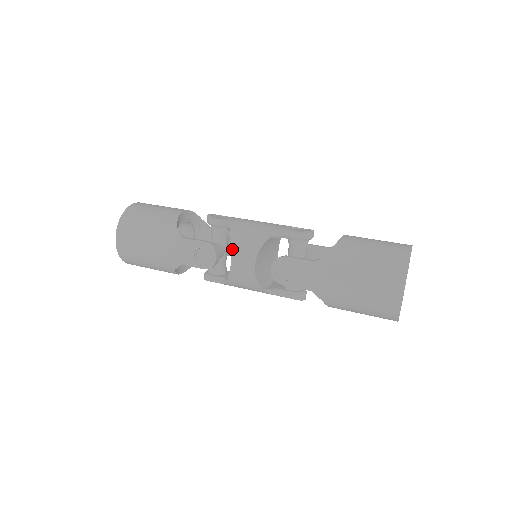
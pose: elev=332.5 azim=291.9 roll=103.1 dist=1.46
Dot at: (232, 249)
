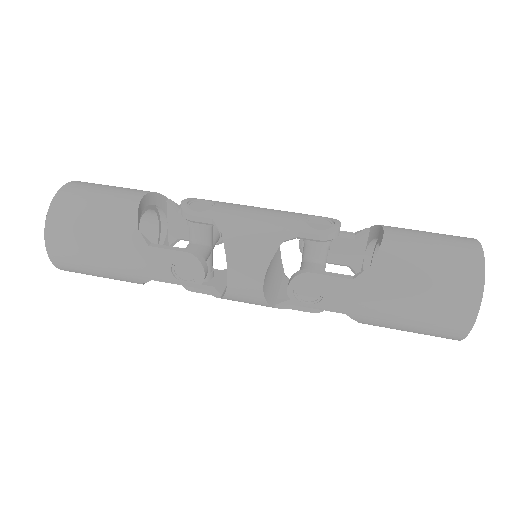
Dot at: (228, 262)
